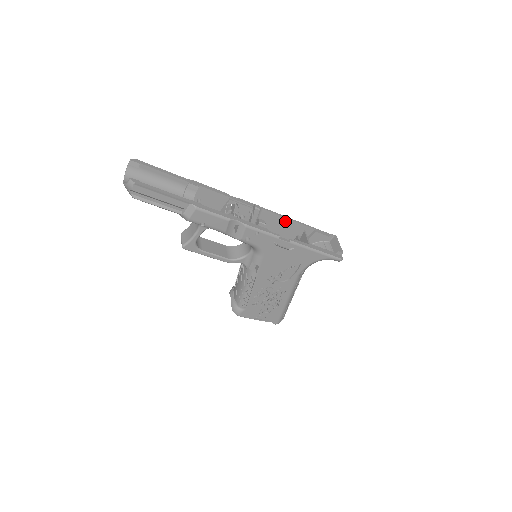
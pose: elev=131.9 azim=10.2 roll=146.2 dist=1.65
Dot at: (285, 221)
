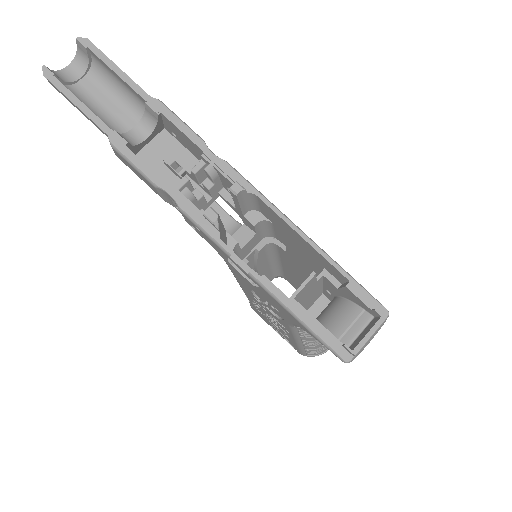
Dot at: (298, 236)
